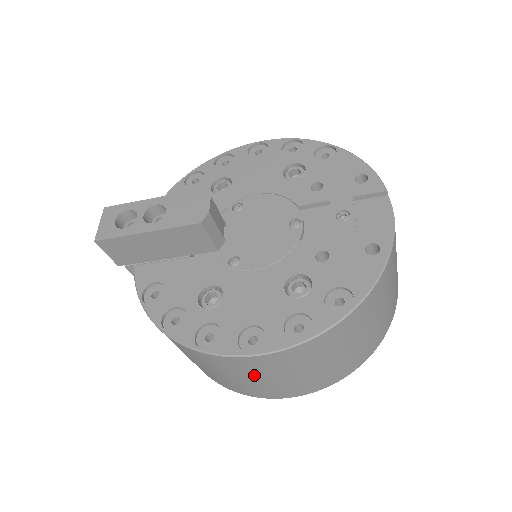
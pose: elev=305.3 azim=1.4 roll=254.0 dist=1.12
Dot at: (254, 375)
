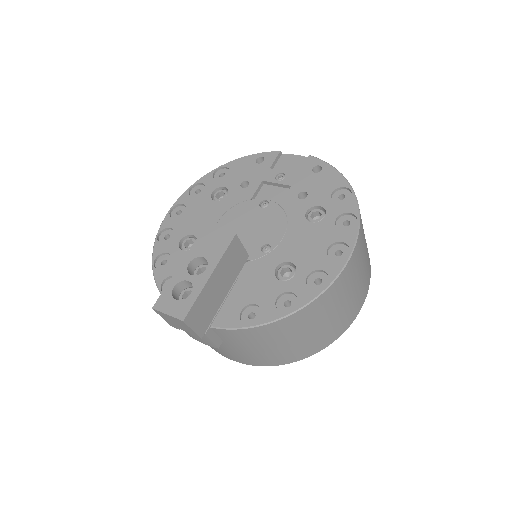
Dot at: (353, 283)
